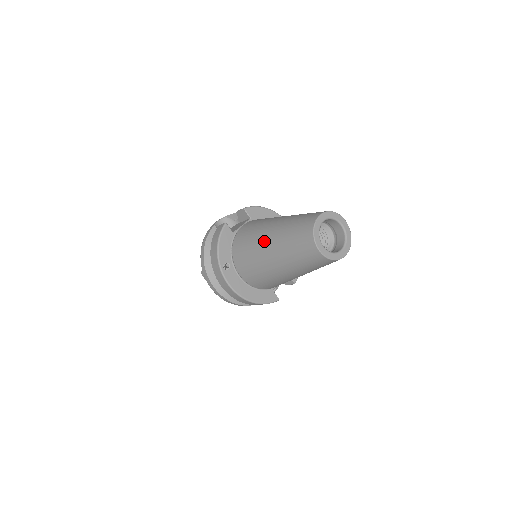
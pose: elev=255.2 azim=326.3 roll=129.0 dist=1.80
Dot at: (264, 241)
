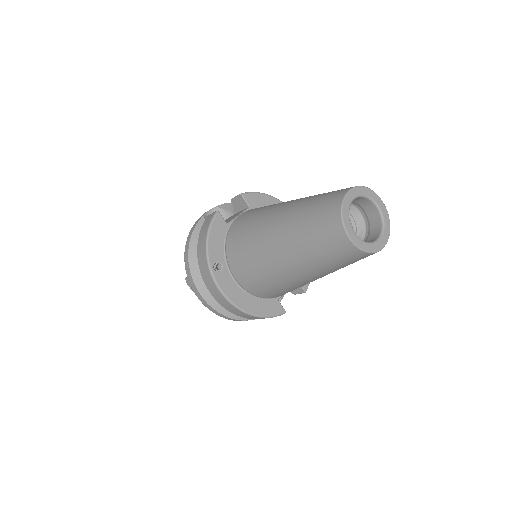
Dot at: (269, 231)
